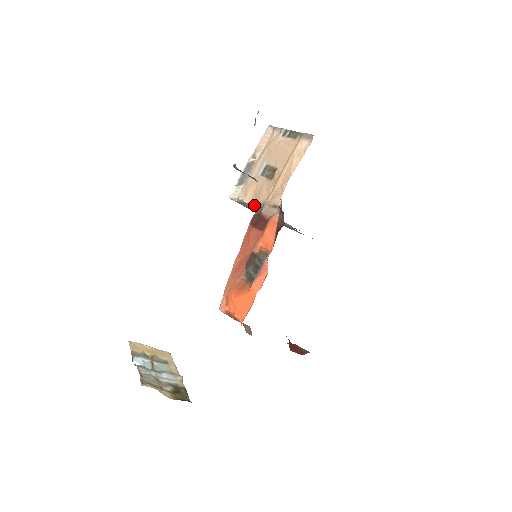
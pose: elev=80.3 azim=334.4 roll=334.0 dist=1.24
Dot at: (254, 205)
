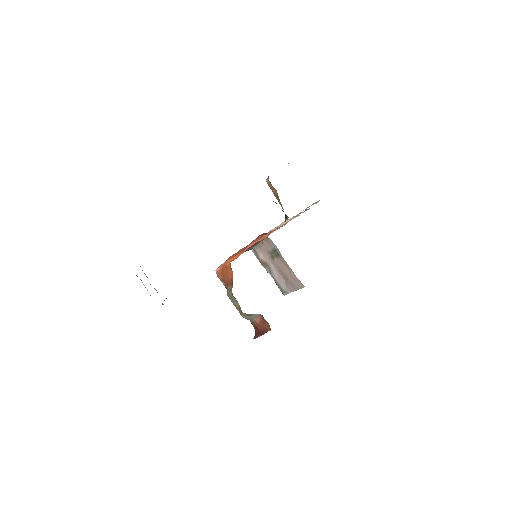
Dot at: occluded
